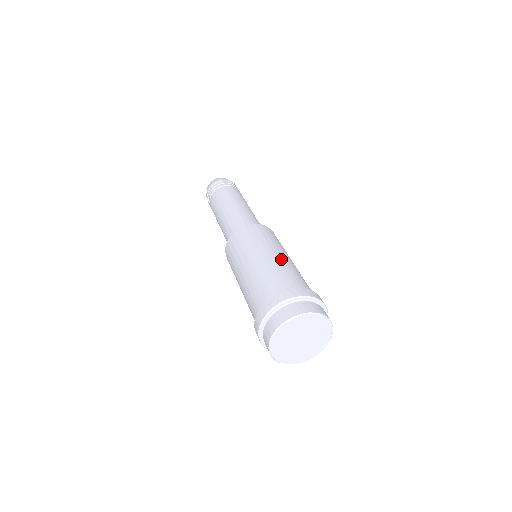
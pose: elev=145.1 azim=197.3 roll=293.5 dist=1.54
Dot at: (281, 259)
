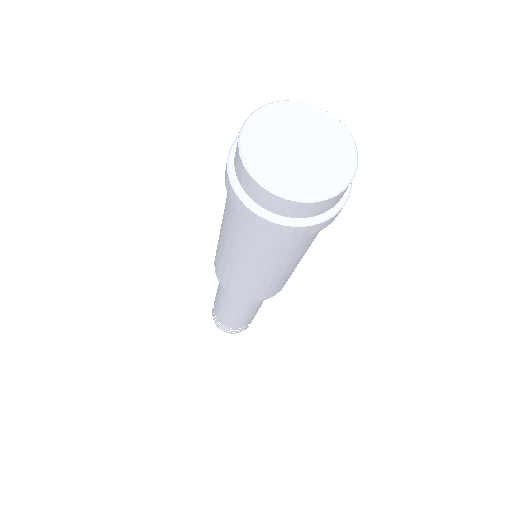
Dot at: occluded
